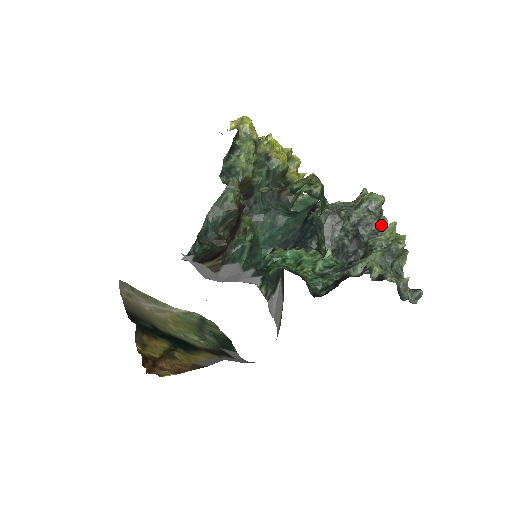
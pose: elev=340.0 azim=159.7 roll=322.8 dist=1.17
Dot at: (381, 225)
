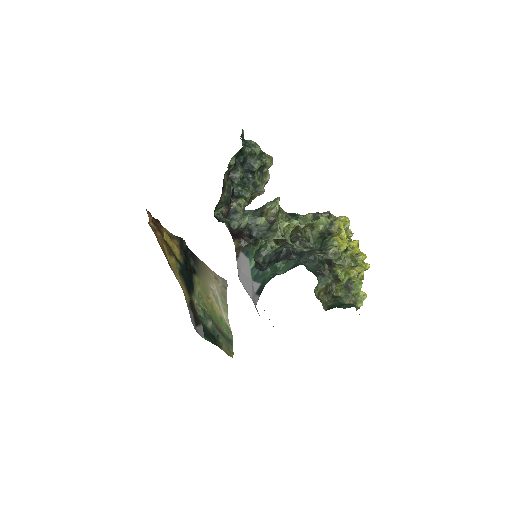
Dot at: occluded
